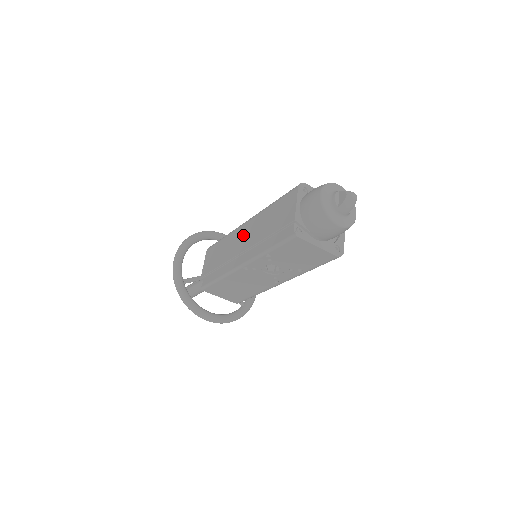
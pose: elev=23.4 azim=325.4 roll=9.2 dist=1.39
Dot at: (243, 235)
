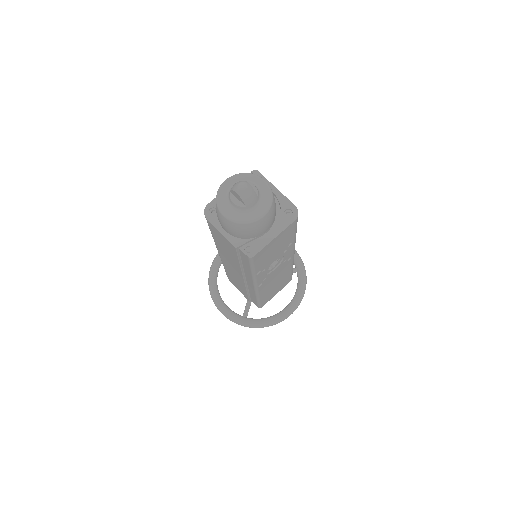
Dot at: (229, 265)
